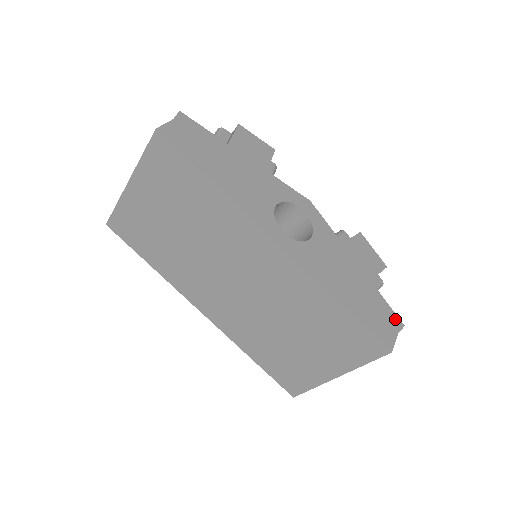
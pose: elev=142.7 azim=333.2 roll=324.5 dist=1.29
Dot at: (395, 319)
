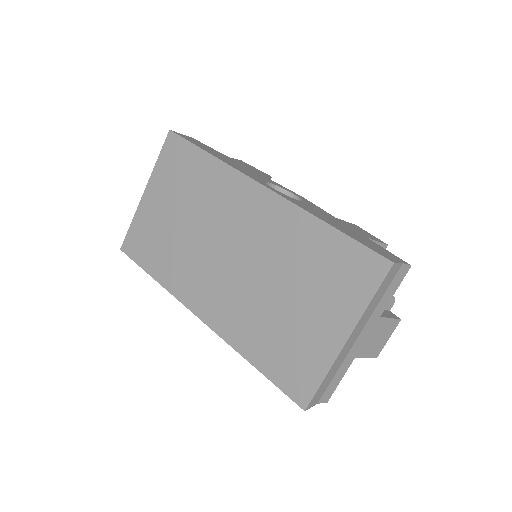
Dot at: (398, 258)
